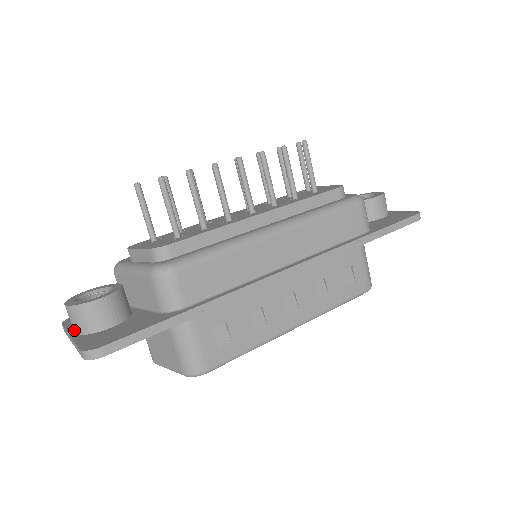
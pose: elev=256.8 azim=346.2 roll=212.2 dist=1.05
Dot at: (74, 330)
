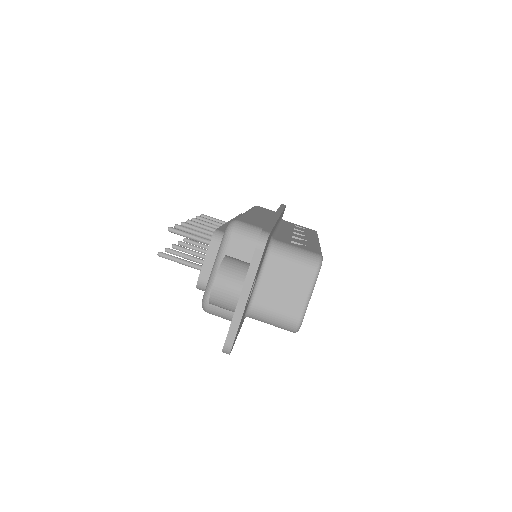
Dot at: (237, 291)
